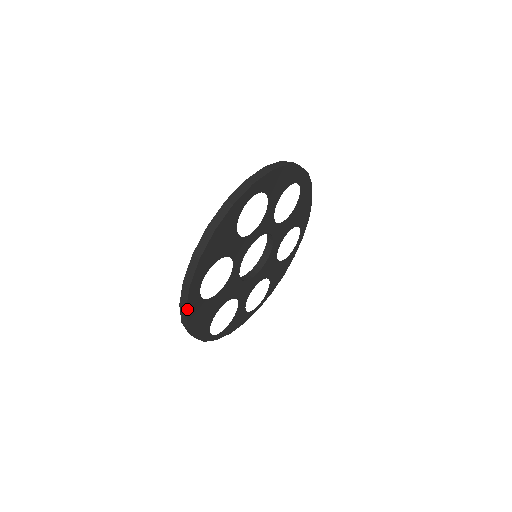
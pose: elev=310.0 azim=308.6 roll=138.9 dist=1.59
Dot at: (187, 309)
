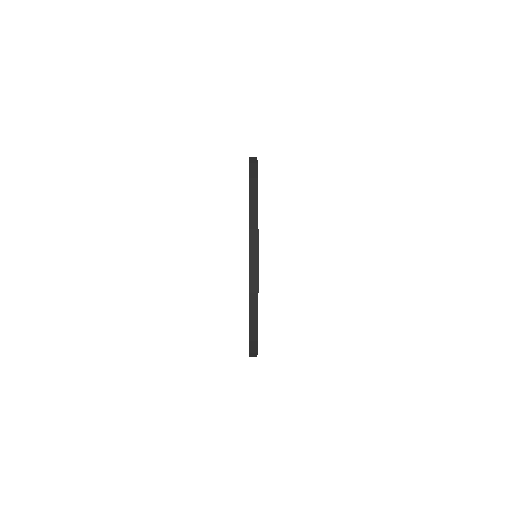
Dot at: occluded
